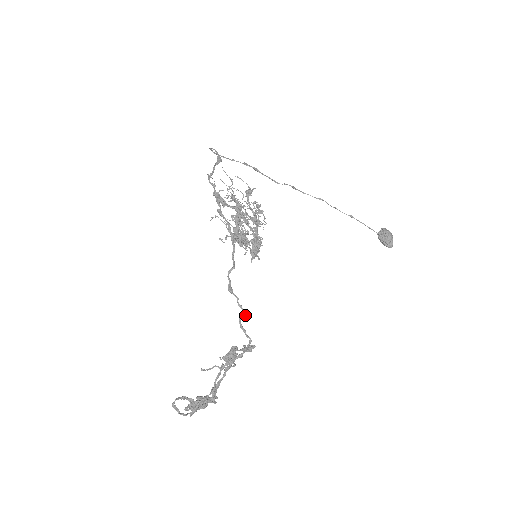
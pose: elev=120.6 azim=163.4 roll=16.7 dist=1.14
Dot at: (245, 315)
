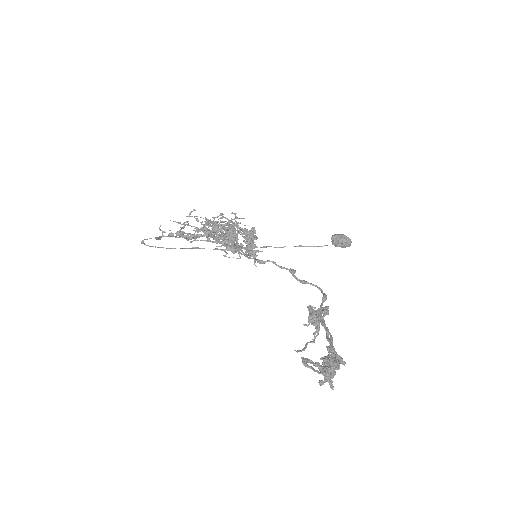
Dot at: (294, 270)
